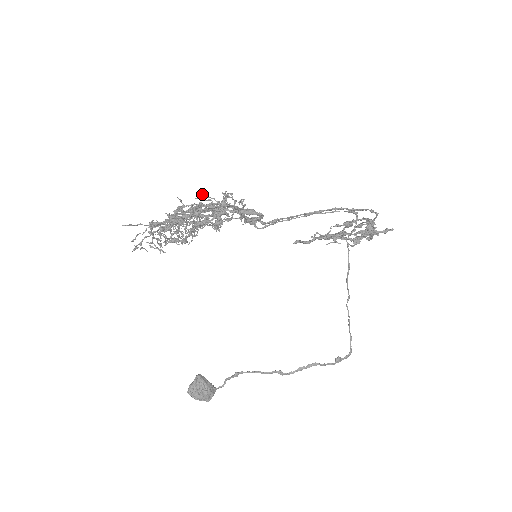
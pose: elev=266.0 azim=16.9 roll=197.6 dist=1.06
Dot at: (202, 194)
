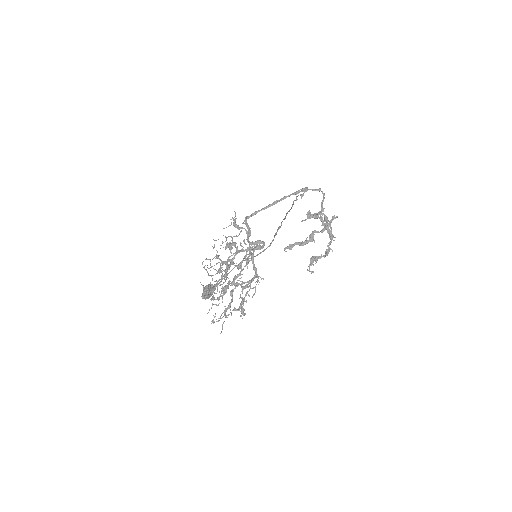
Dot at: occluded
